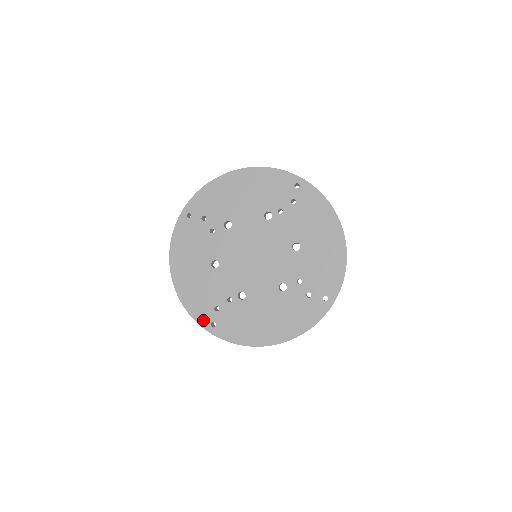
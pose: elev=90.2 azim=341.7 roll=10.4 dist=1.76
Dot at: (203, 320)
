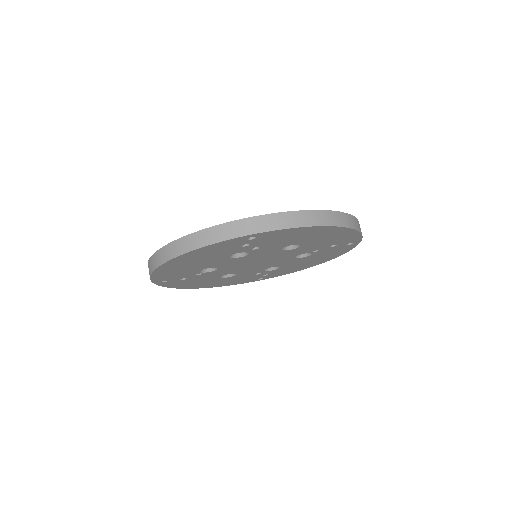
Dot at: occluded
